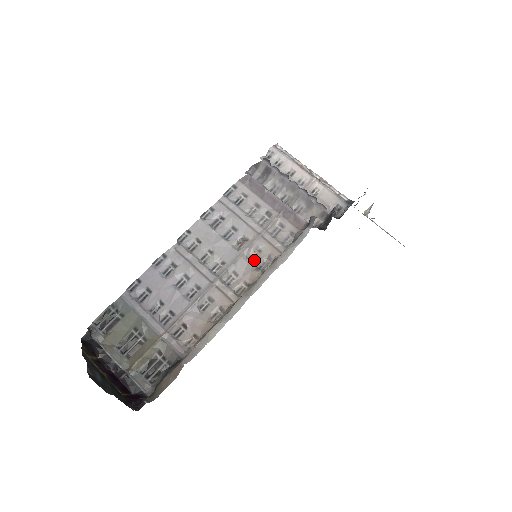
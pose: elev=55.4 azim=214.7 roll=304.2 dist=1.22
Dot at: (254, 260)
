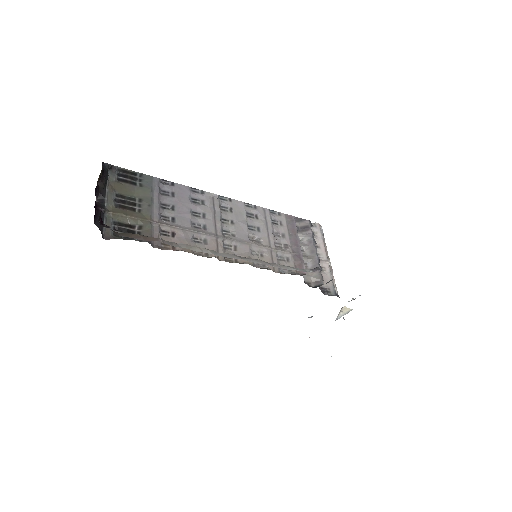
Dot at: (254, 255)
